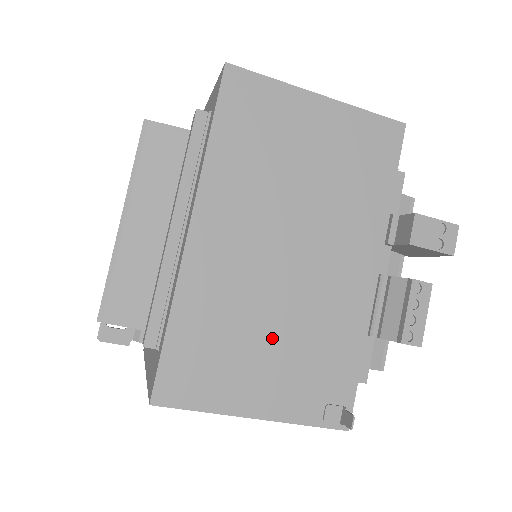
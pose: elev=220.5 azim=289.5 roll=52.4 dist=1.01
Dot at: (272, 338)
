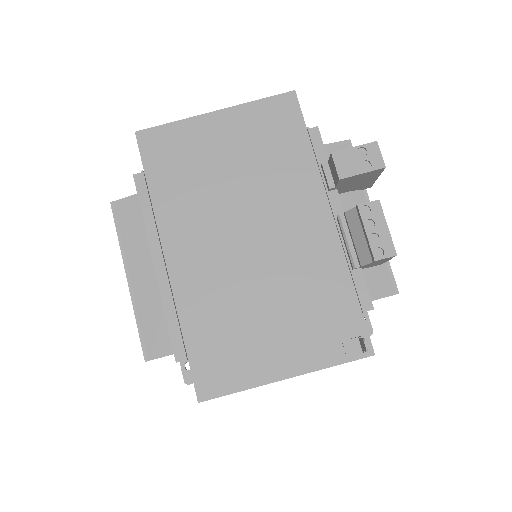
Dot at: (269, 310)
